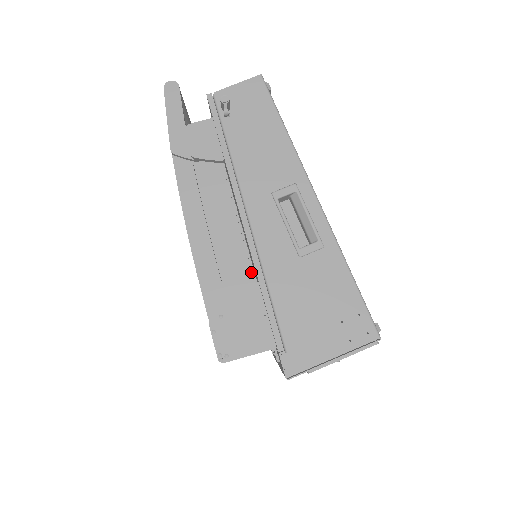
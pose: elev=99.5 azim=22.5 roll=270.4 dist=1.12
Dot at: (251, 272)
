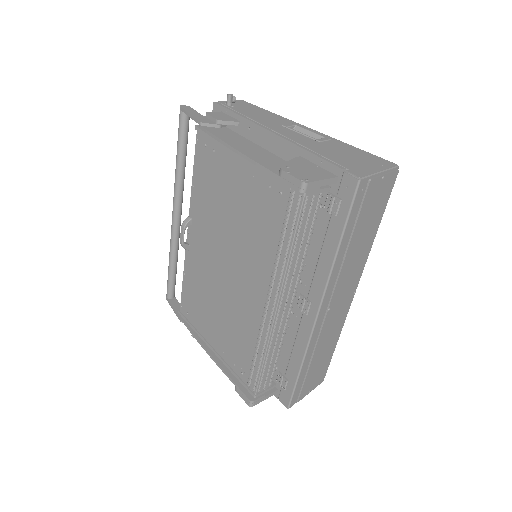
Dot at: occluded
